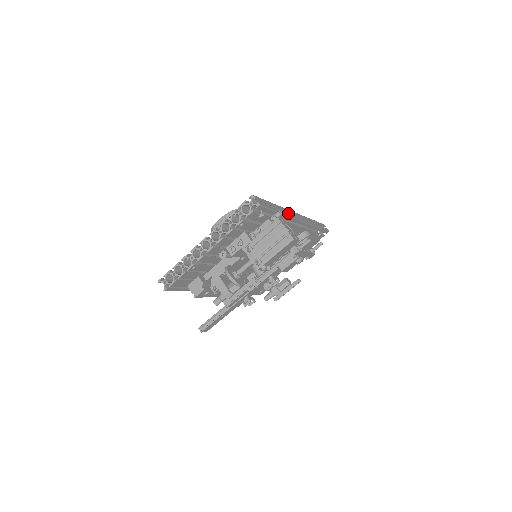
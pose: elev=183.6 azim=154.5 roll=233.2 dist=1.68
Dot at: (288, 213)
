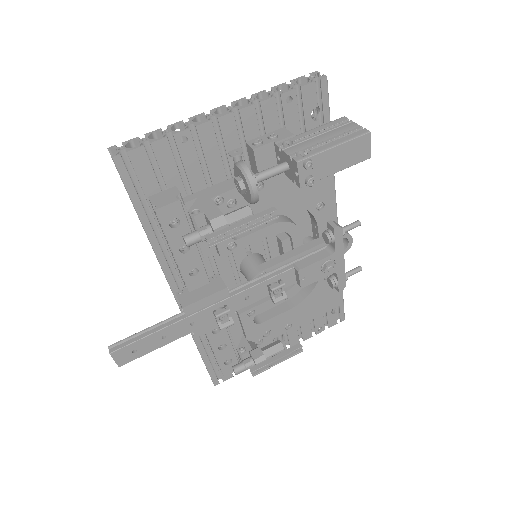
Dot at: occluded
